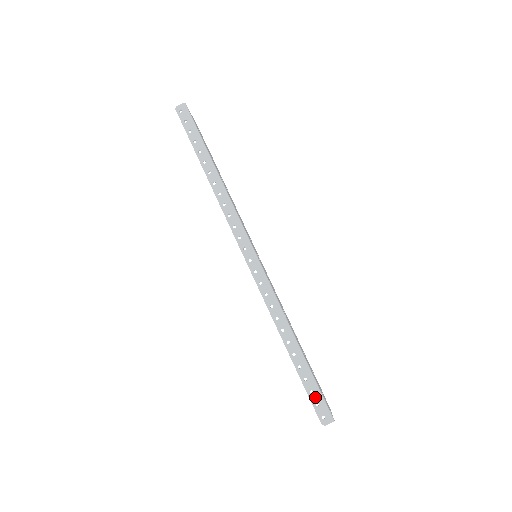
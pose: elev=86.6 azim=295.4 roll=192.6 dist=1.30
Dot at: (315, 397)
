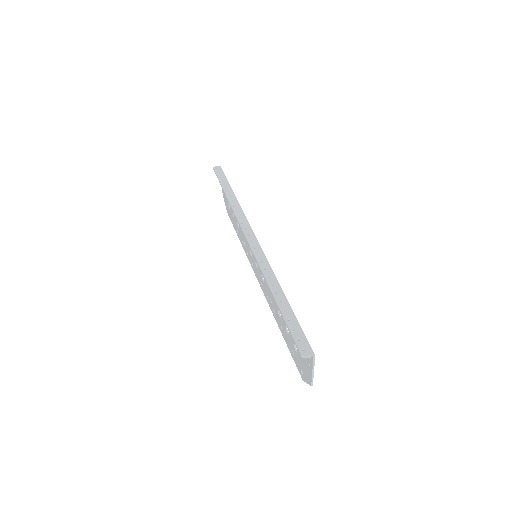
Dot at: (297, 333)
